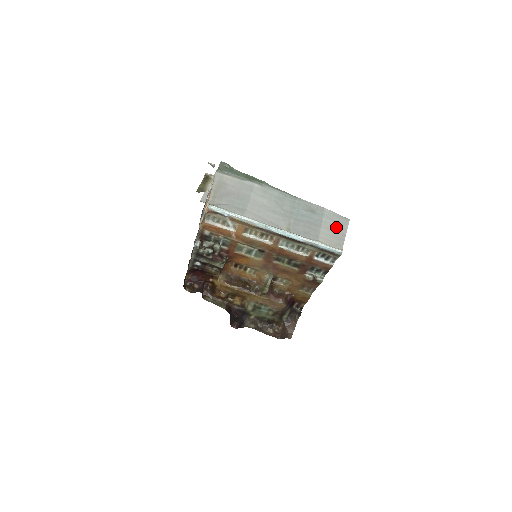
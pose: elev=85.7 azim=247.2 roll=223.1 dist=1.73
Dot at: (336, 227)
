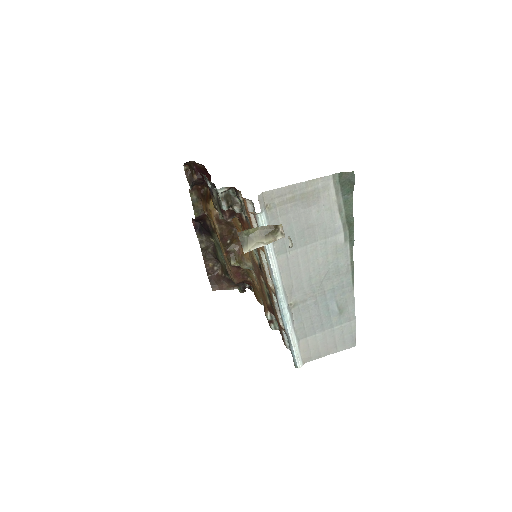
Dot at: (334, 342)
